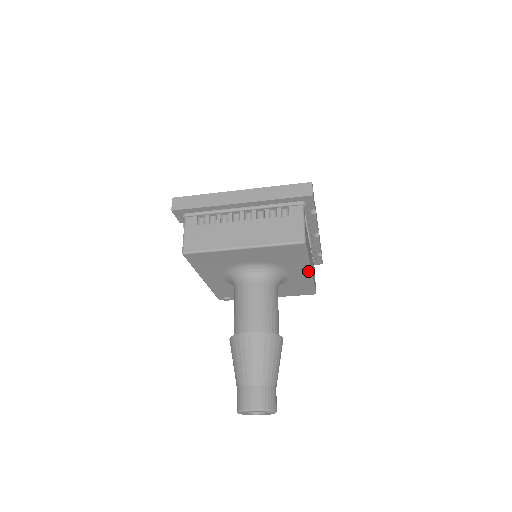
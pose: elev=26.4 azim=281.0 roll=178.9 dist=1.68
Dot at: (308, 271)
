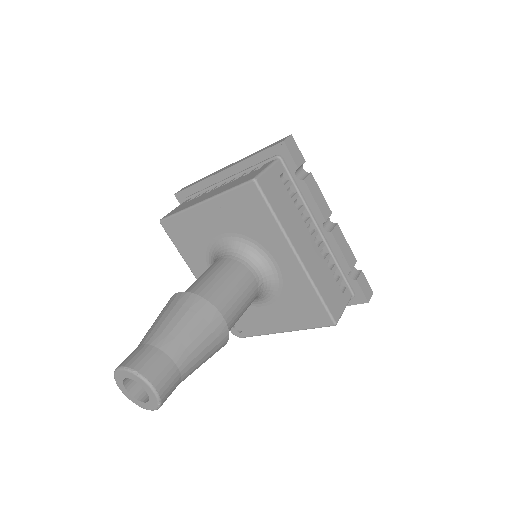
Dot at: (293, 254)
